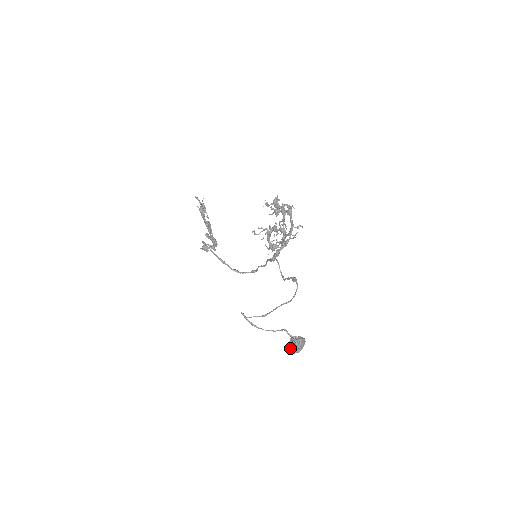
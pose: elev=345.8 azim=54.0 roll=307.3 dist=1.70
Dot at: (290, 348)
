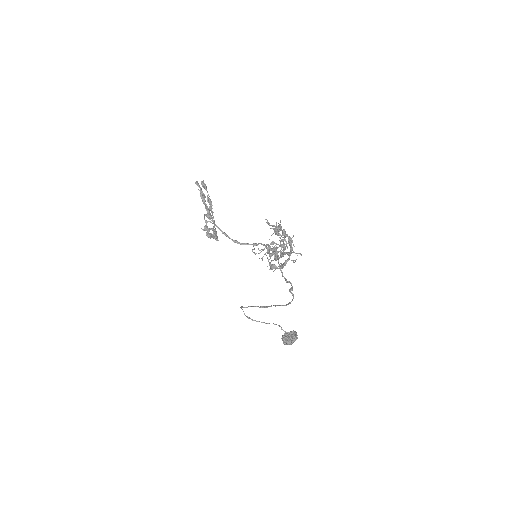
Dot at: (283, 343)
